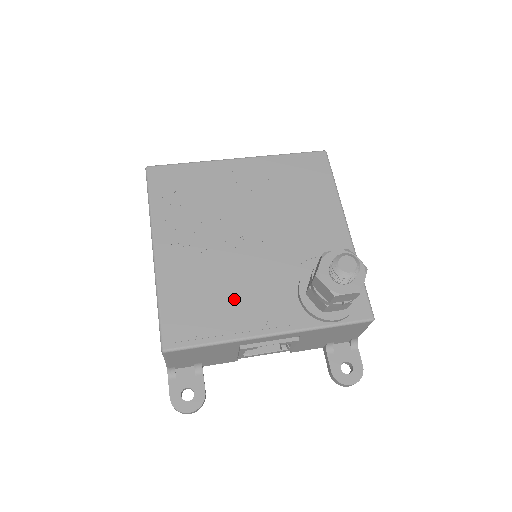
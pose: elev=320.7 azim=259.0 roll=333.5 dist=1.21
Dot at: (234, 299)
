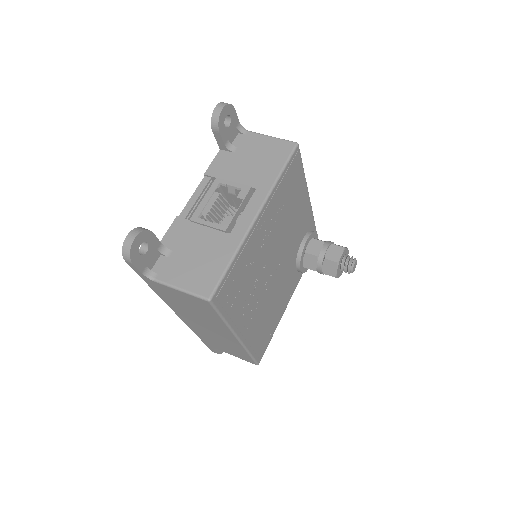
Dot at: (277, 307)
